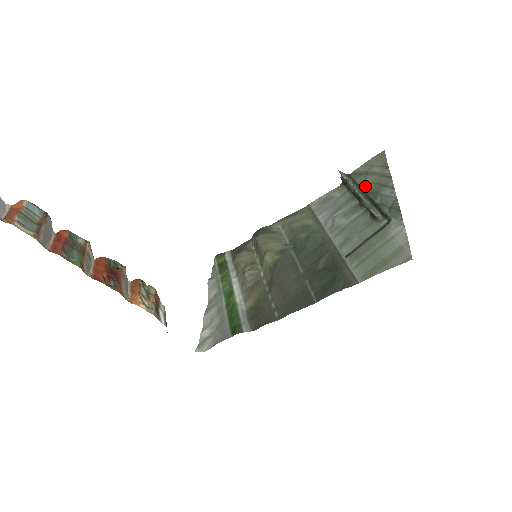
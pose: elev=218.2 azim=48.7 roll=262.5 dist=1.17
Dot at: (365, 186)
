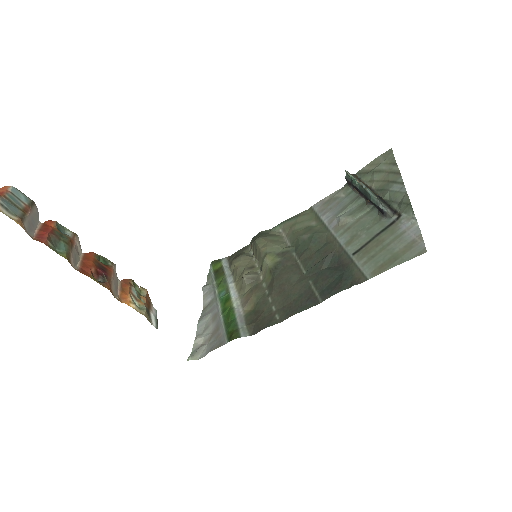
Dot at: (372, 184)
